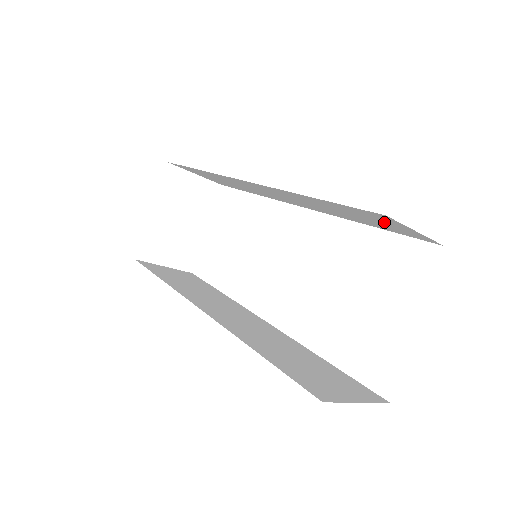
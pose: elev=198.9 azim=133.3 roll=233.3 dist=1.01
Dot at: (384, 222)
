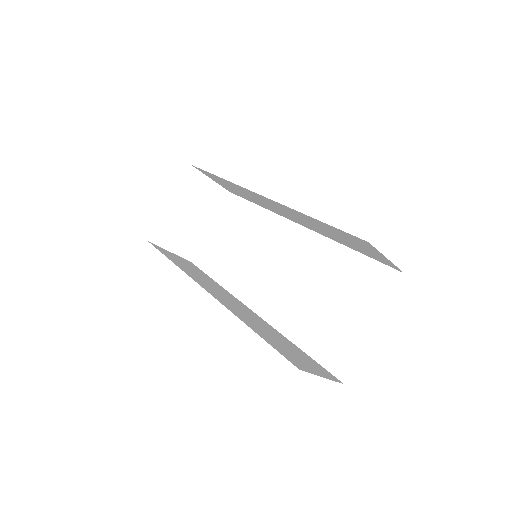
Dot at: (364, 247)
